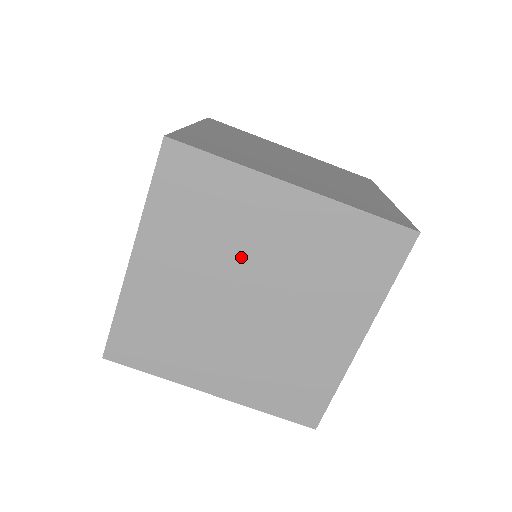
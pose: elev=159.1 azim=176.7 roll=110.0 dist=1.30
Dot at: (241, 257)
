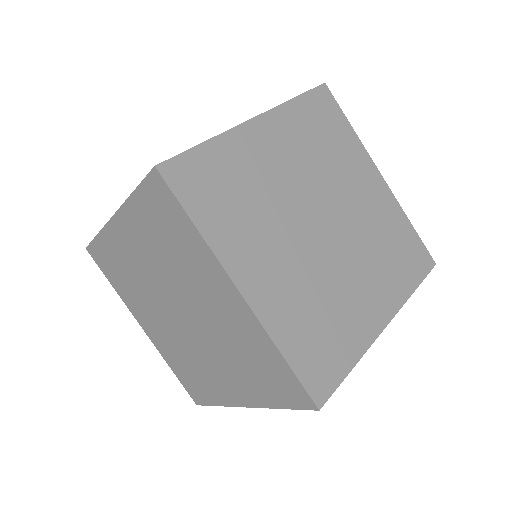
Dot at: (333, 189)
